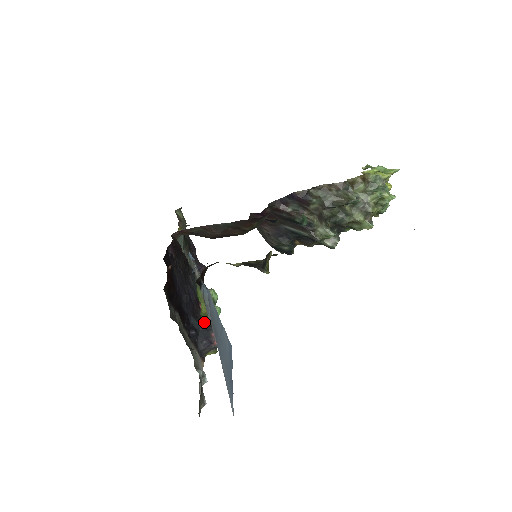
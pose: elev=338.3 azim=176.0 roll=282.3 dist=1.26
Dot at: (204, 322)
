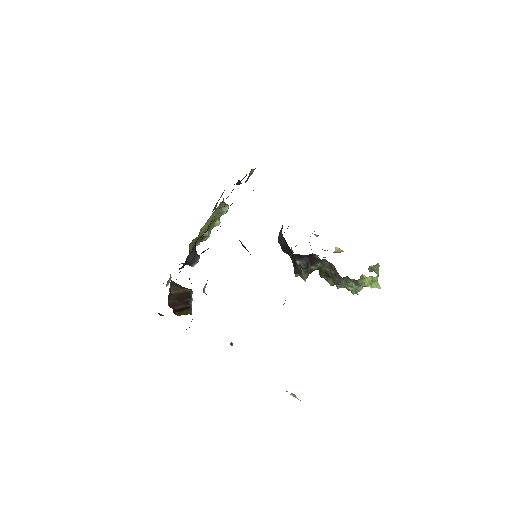
Dot at: (201, 231)
